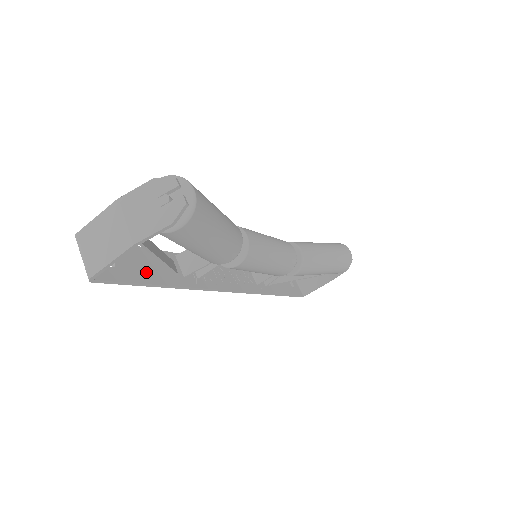
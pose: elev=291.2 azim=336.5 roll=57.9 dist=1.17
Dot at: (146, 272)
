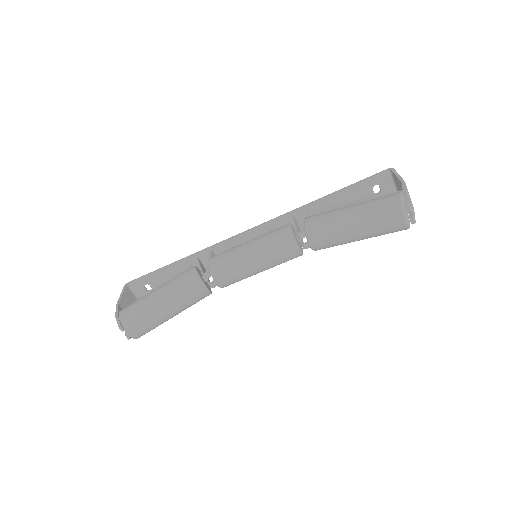
Dot at: occluded
